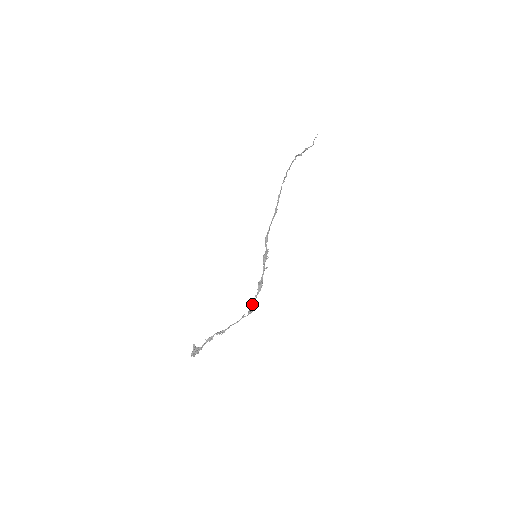
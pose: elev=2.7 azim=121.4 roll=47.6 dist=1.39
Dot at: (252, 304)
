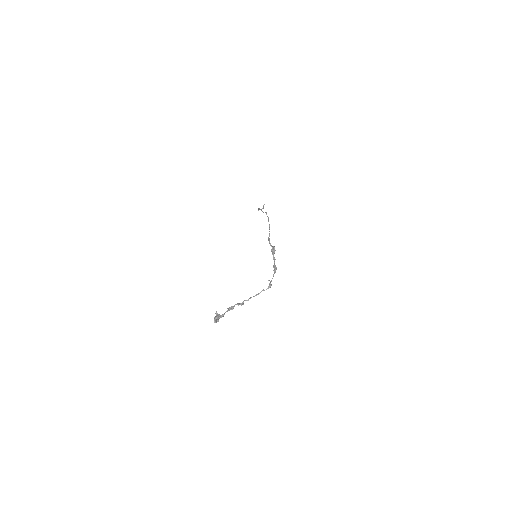
Dot at: (271, 281)
